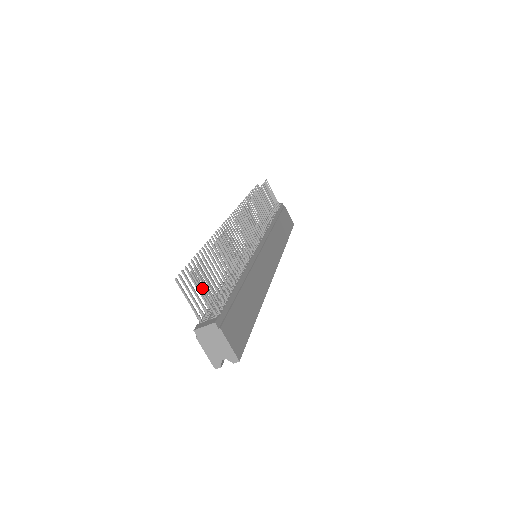
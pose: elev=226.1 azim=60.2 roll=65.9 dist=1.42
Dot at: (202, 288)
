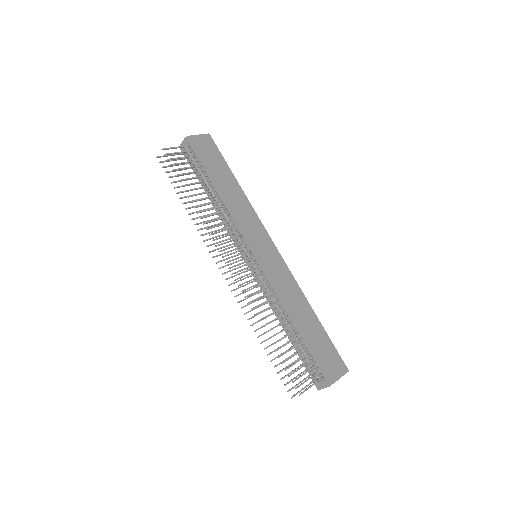
Dot at: occluded
